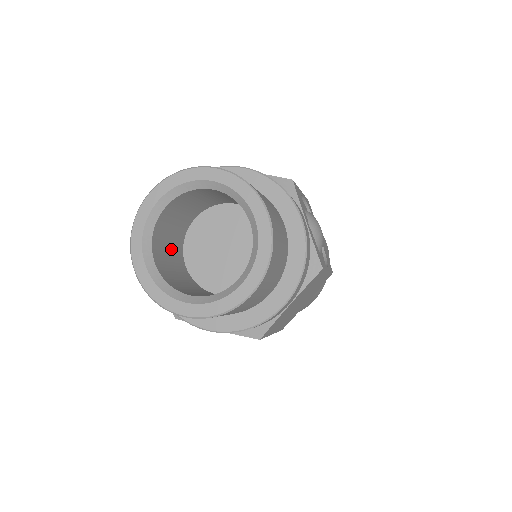
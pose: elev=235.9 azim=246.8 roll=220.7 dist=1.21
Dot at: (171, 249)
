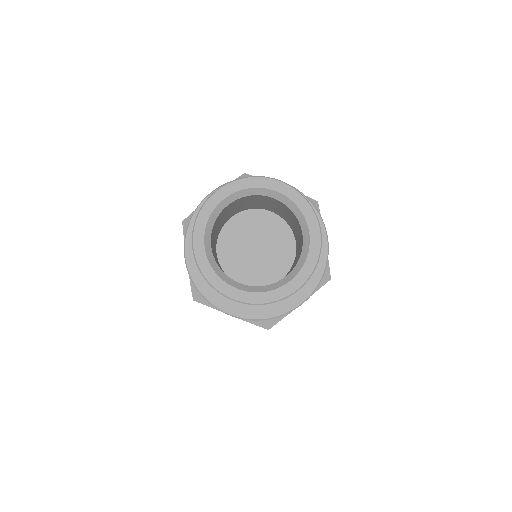
Dot at: occluded
